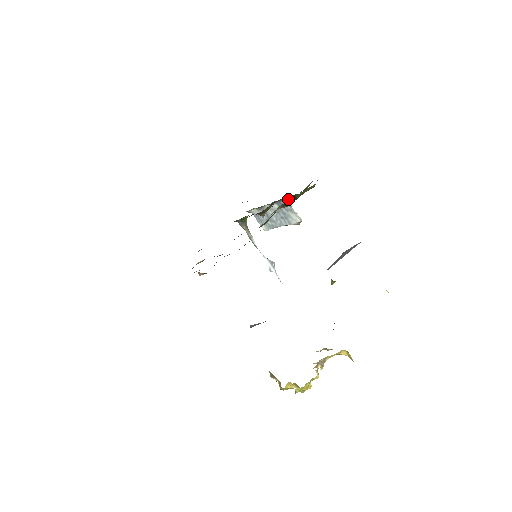
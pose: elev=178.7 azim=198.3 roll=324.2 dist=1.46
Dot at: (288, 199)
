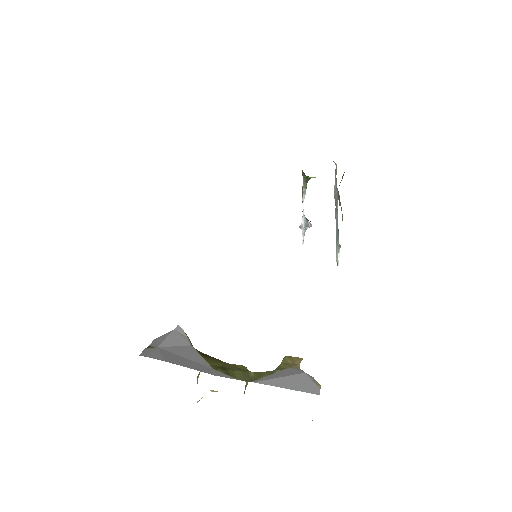
Dot at: occluded
